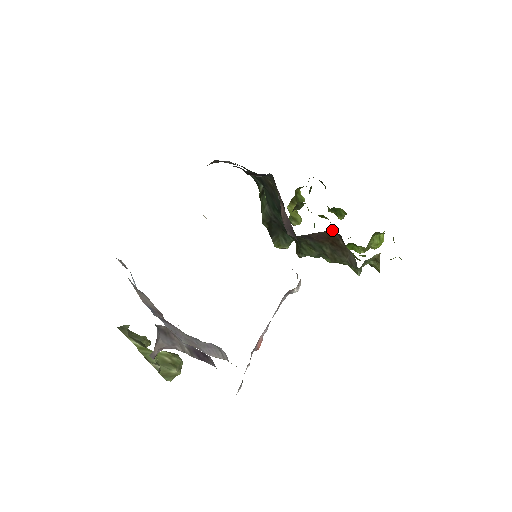
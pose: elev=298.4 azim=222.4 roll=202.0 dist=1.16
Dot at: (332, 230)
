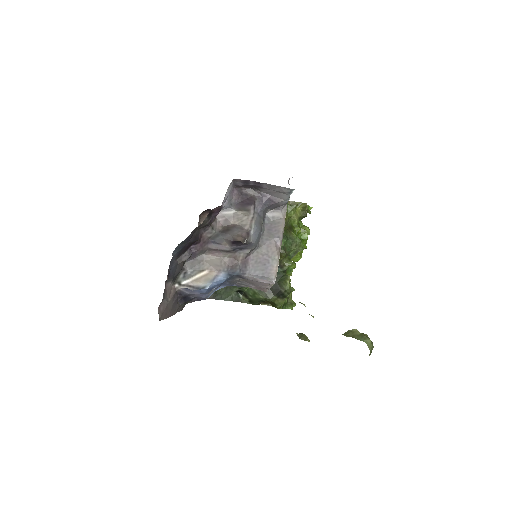
Dot at: (292, 258)
